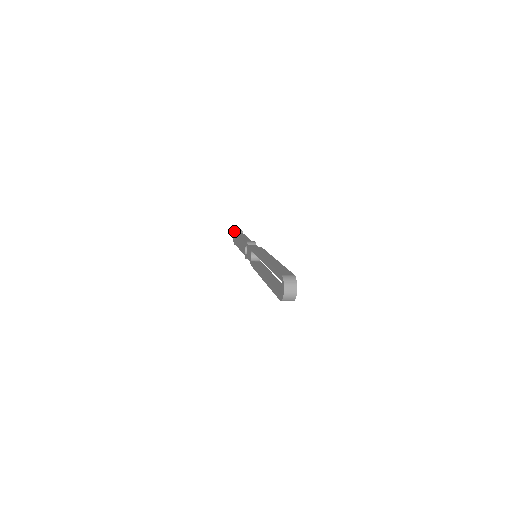
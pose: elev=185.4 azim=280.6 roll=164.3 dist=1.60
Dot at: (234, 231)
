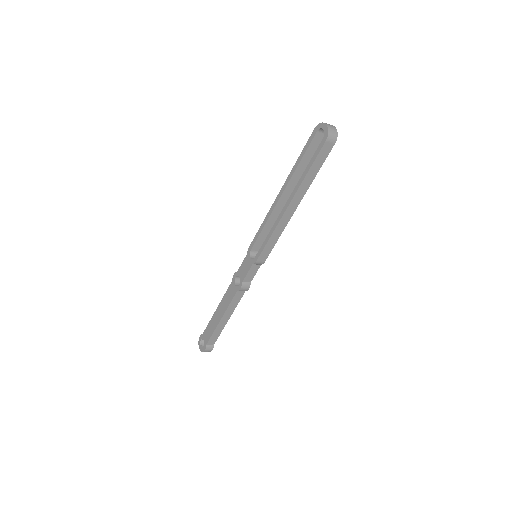
Dot at: (199, 338)
